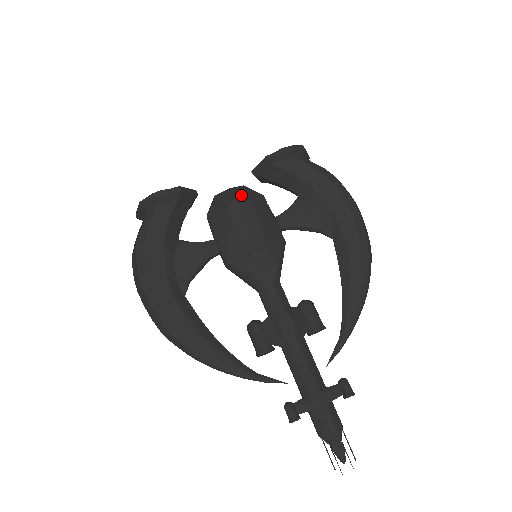
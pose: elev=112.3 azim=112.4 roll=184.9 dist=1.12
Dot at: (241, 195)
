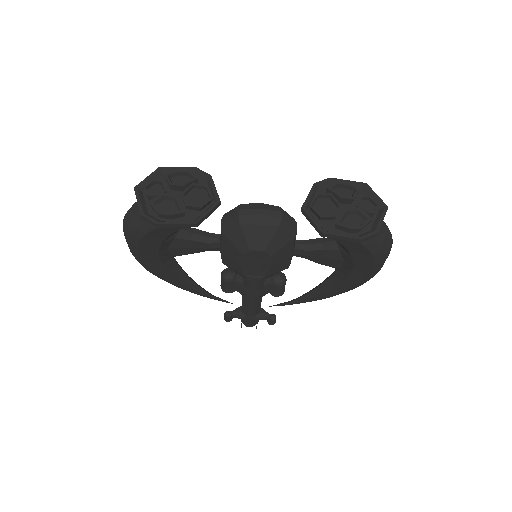
Dot at: (267, 246)
